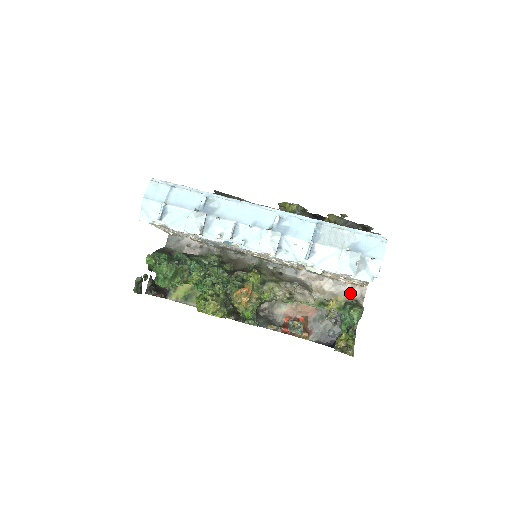
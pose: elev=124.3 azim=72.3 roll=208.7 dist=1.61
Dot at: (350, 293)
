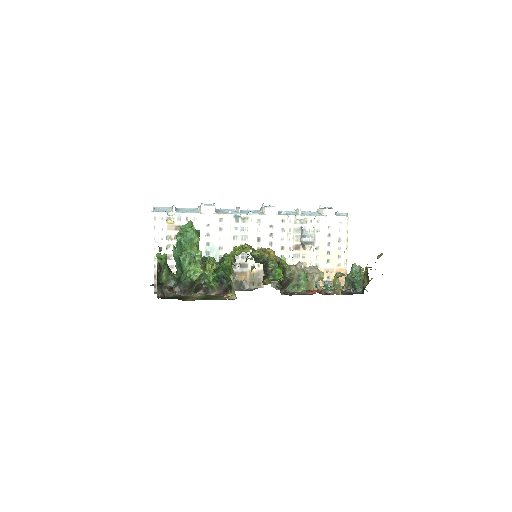
Dot at: occluded
